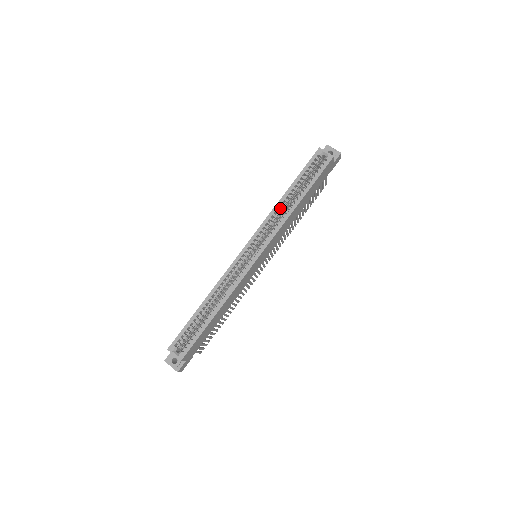
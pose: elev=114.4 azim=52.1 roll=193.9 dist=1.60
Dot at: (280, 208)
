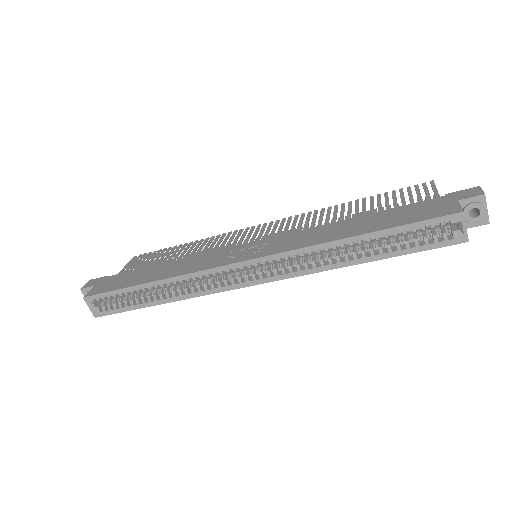
Dot at: (326, 251)
